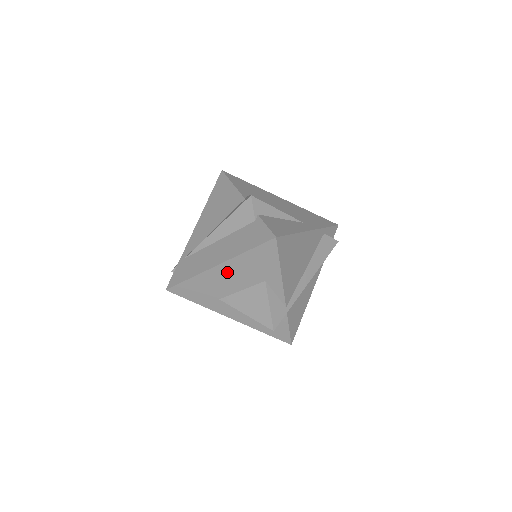
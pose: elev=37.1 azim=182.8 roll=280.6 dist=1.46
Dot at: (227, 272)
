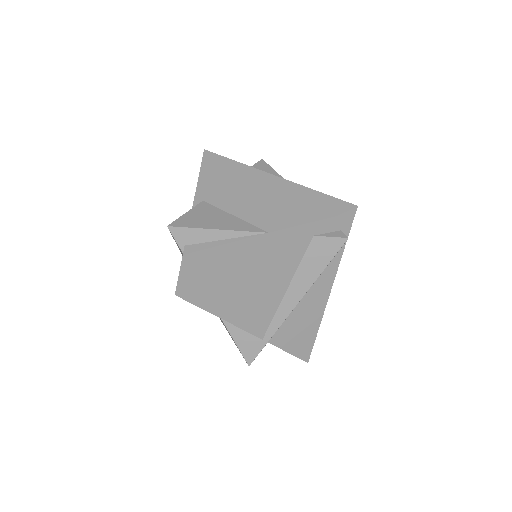
Dot at: occluded
